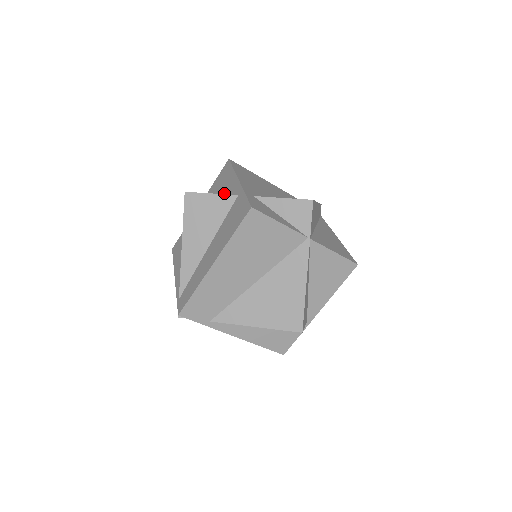
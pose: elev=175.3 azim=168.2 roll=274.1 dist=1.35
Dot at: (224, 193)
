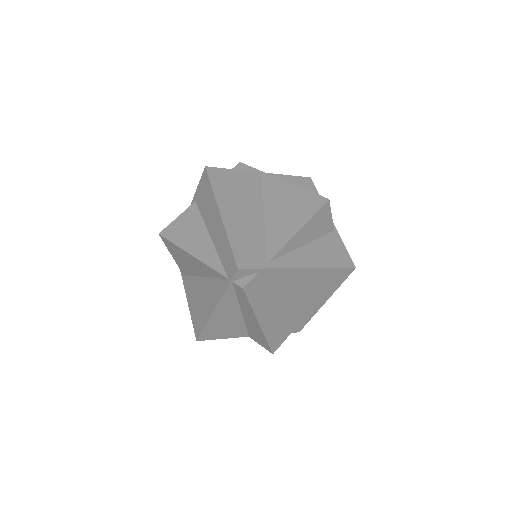
Dot at: occluded
